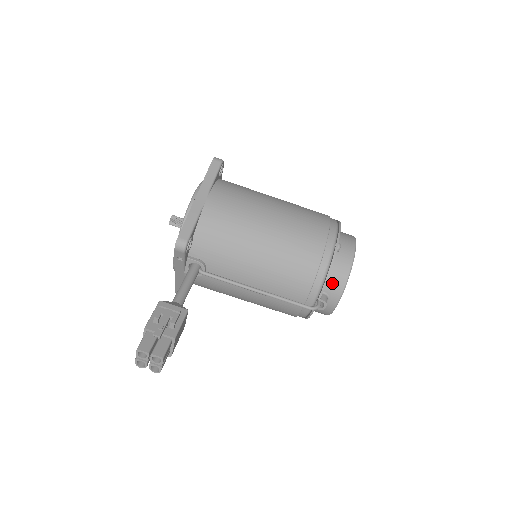
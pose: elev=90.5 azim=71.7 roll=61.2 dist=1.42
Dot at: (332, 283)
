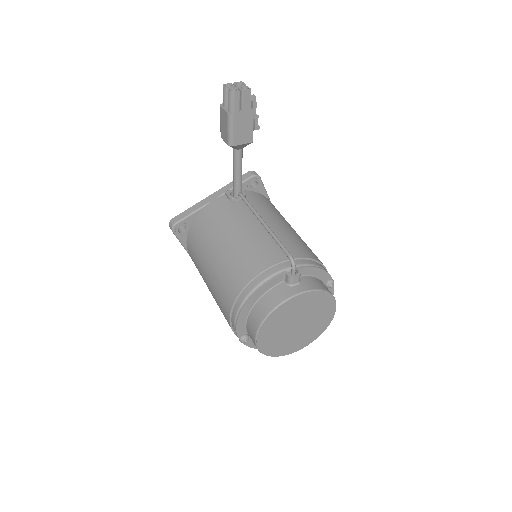
Dot at: (312, 280)
